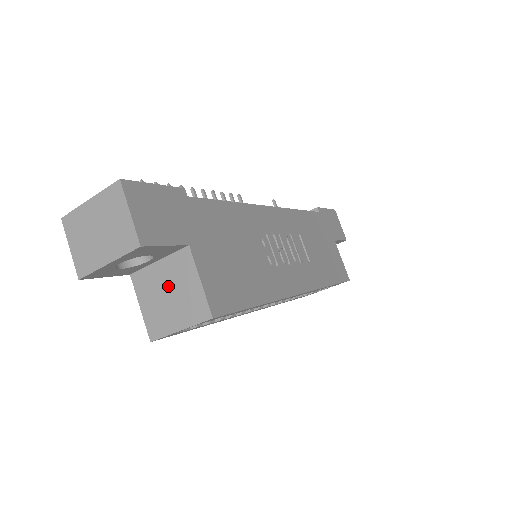
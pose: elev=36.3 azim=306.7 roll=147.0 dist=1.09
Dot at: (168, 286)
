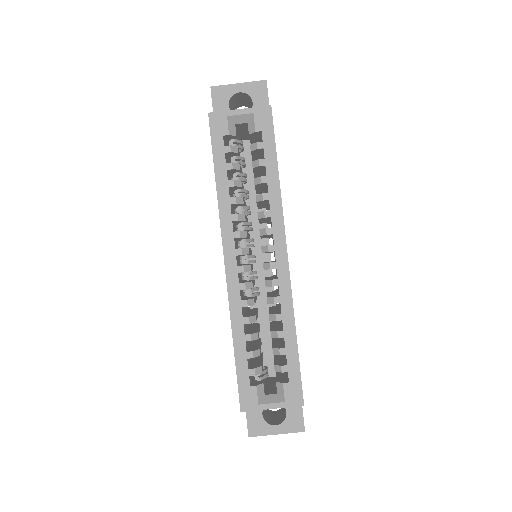
Dot at: occluded
